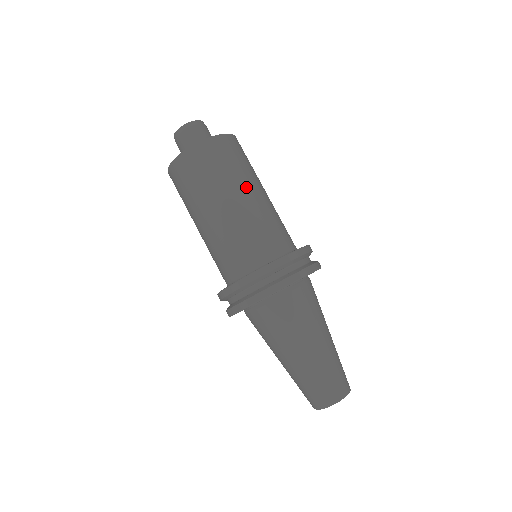
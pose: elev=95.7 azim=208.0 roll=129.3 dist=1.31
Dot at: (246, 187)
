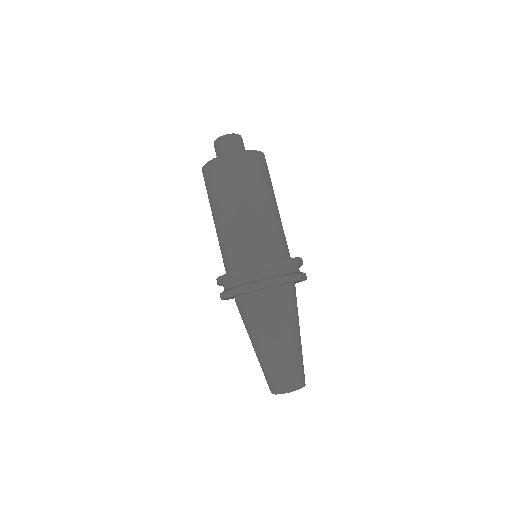
Dot at: (245, 200)
